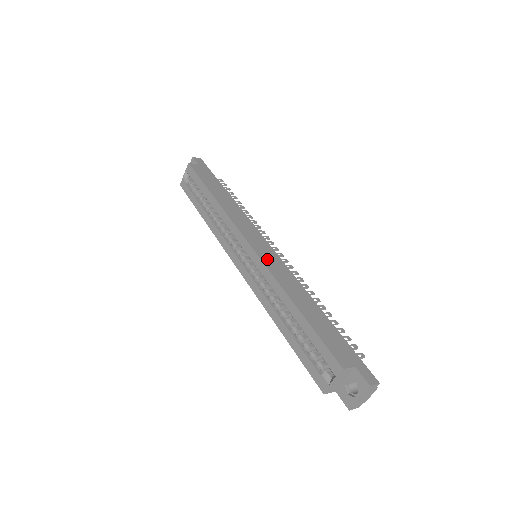
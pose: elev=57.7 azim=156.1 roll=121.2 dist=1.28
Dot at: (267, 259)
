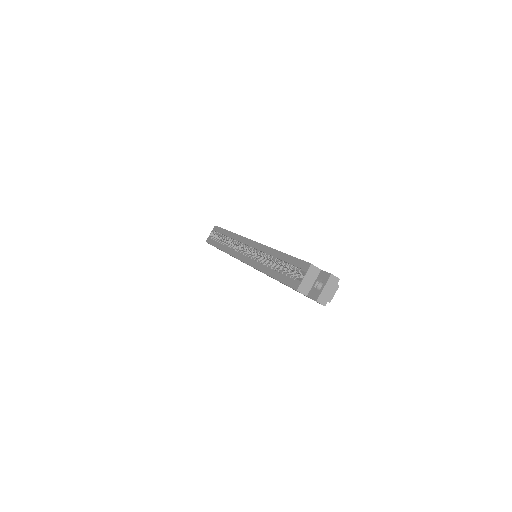
Dot at: occluded
